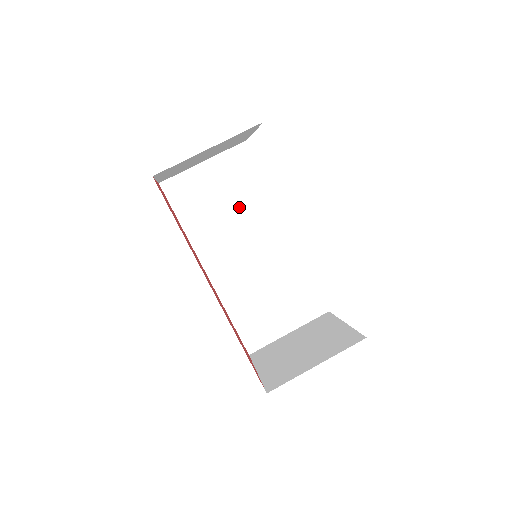
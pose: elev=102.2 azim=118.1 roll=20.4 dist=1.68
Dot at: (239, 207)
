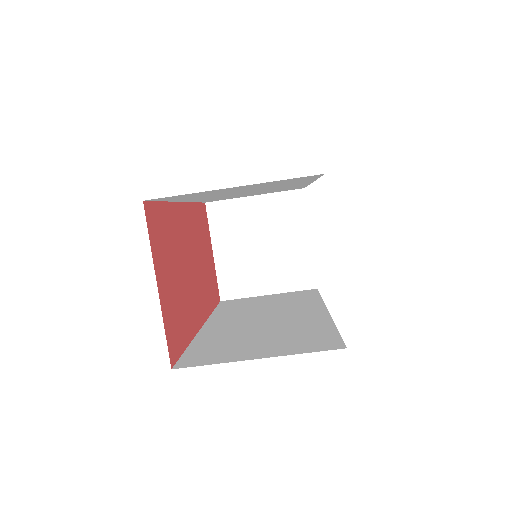
Dot at: occluded
